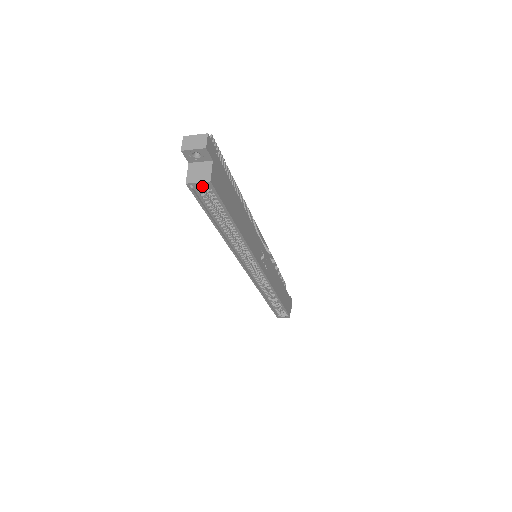
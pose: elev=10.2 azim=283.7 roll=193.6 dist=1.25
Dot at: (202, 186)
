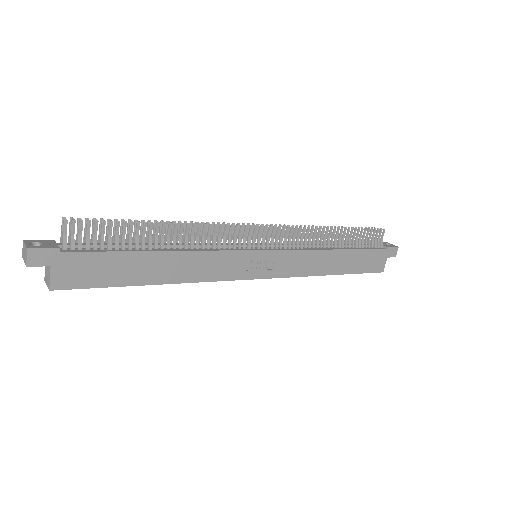
Dot at: occluded
